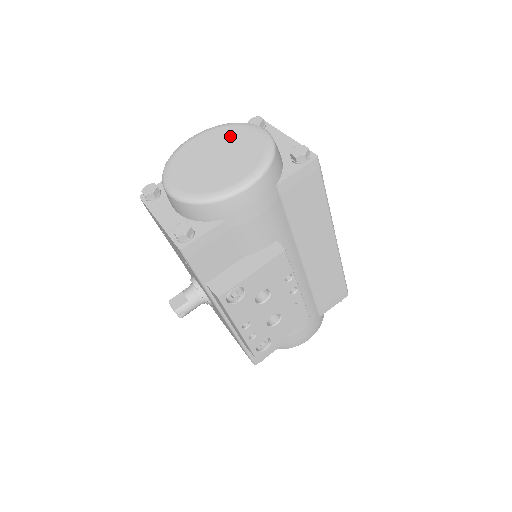
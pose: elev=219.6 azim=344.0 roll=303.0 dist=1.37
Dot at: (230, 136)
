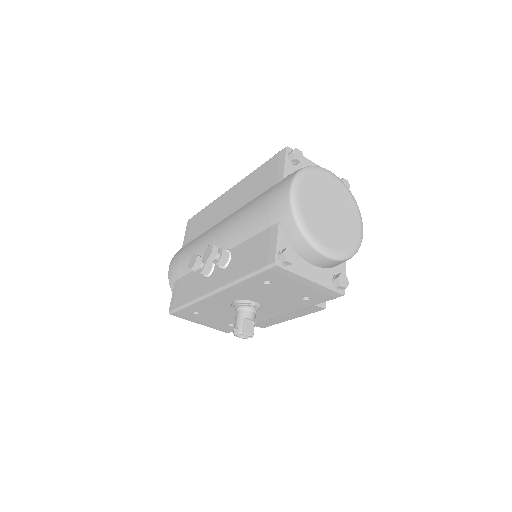
Dot at: (322, 185)
